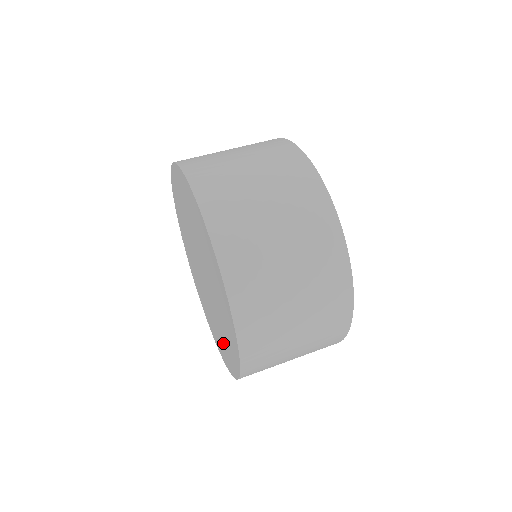
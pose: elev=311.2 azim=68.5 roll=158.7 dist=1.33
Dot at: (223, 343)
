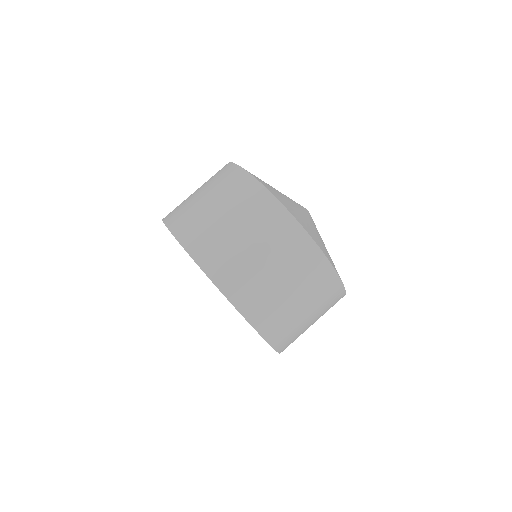
Dot at: occluded
